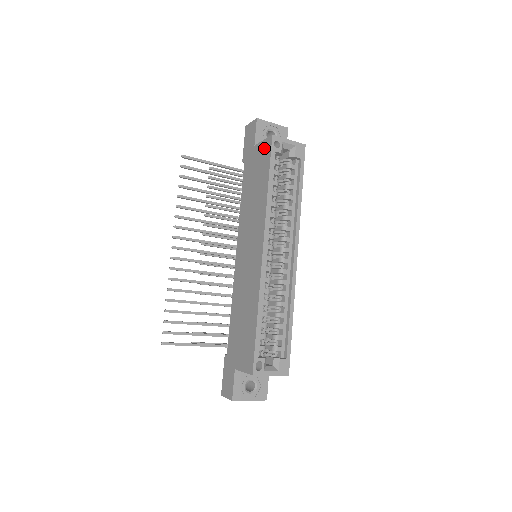
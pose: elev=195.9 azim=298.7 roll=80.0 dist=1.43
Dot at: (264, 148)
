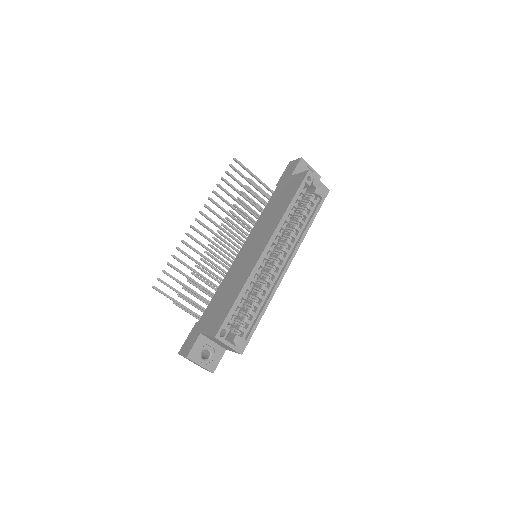
Dot at: (298, 178)
